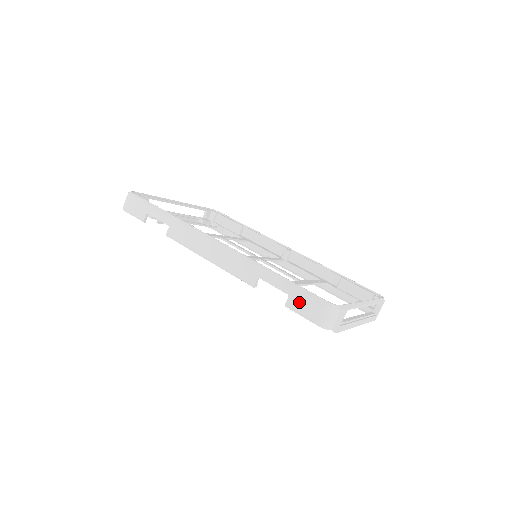
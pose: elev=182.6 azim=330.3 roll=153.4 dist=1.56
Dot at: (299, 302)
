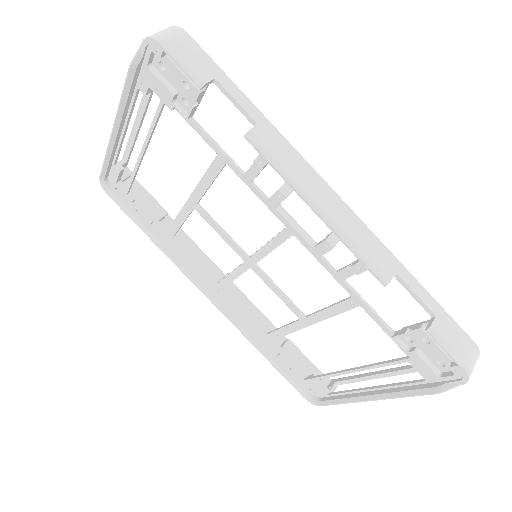
Dot at: (448, 330)
